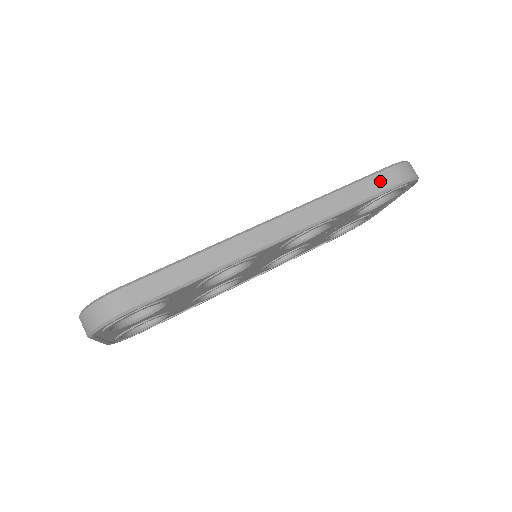
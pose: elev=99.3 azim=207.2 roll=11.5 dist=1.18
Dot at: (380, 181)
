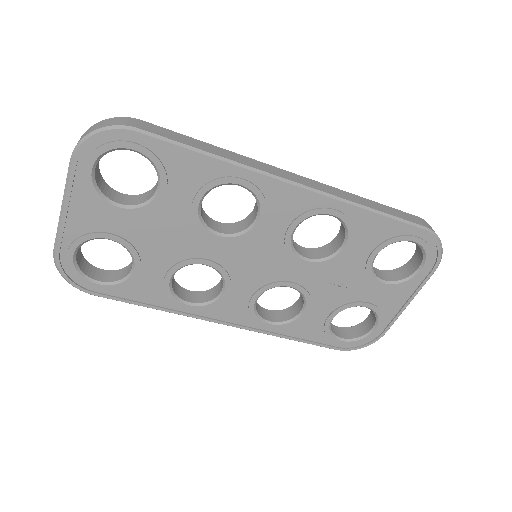
Dot at: (405, 215)
